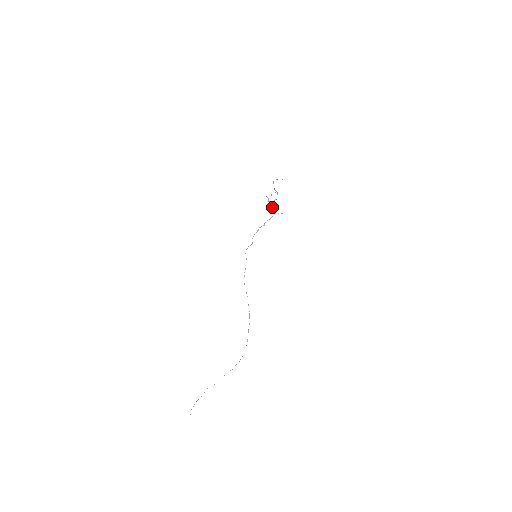
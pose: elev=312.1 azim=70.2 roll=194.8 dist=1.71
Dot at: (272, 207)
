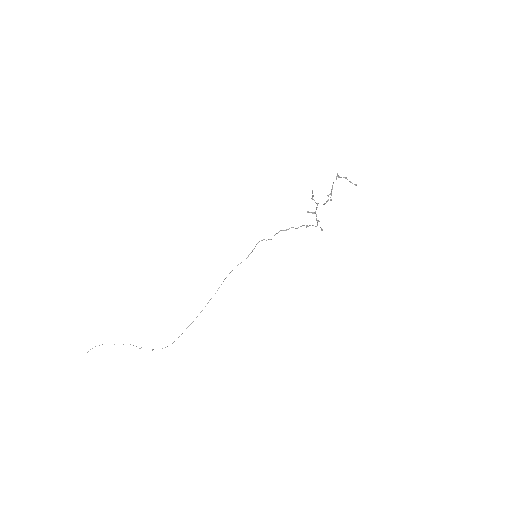
Dot at: (315, 211)
